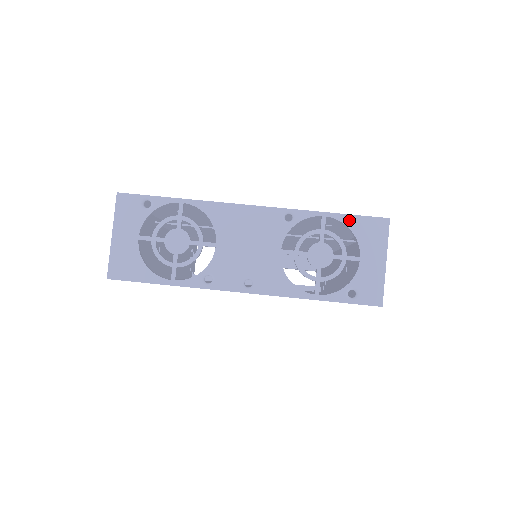
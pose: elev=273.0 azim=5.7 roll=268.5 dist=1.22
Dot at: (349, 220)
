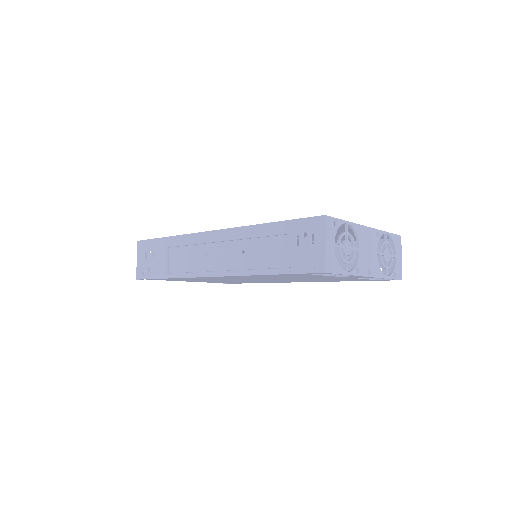
Dot at: (393, 236)
